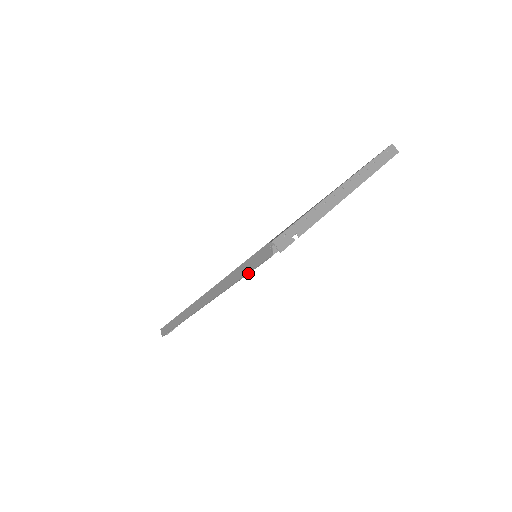
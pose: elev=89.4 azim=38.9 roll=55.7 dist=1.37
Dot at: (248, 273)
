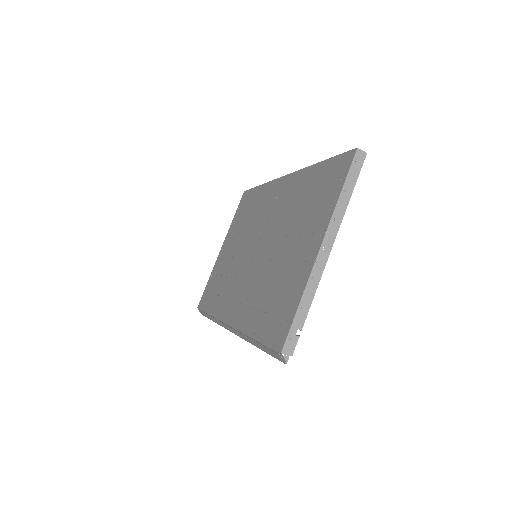
Dot at: (267, 353)
